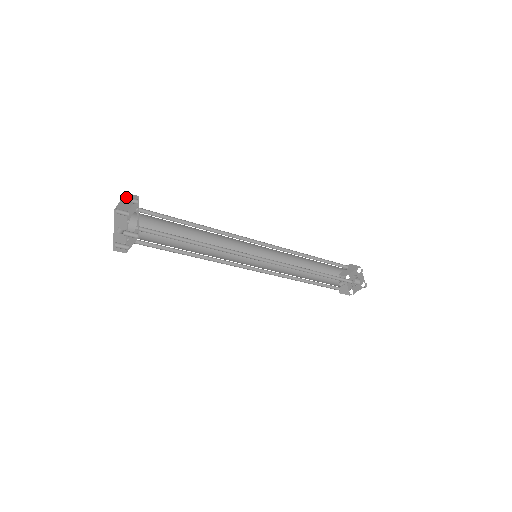
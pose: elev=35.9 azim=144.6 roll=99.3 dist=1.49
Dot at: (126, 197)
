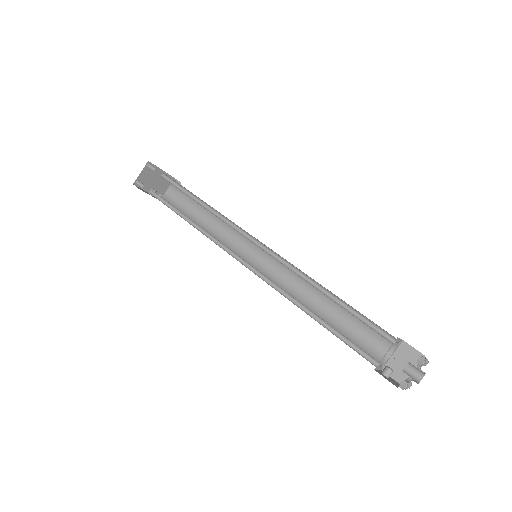
Dot at: (172, 178)
